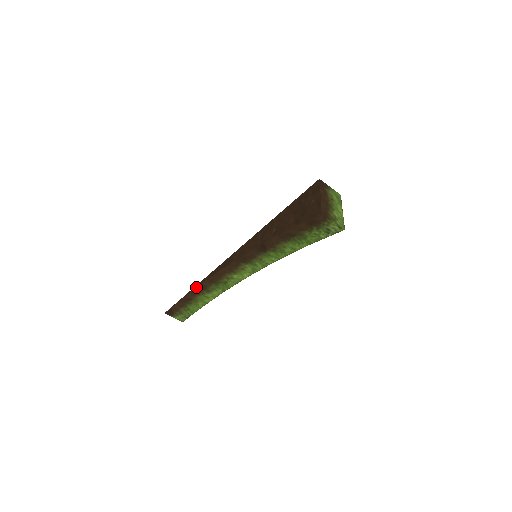
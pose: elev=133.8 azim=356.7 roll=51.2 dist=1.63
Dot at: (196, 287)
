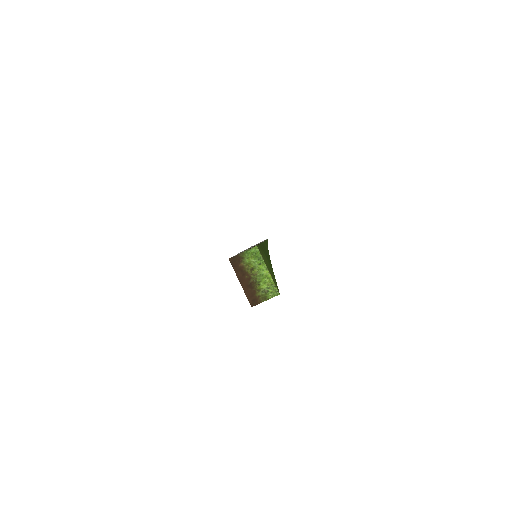
Dot at: occluded
